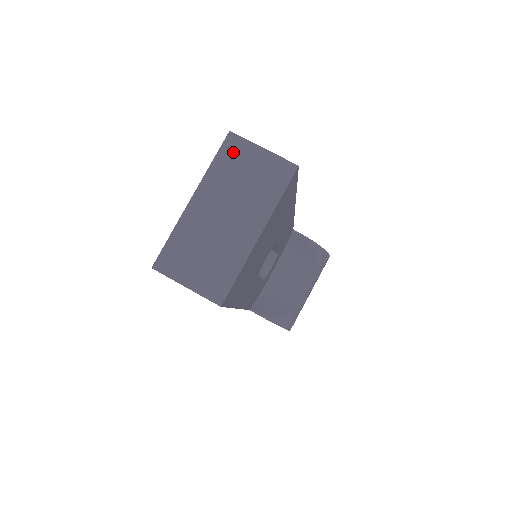
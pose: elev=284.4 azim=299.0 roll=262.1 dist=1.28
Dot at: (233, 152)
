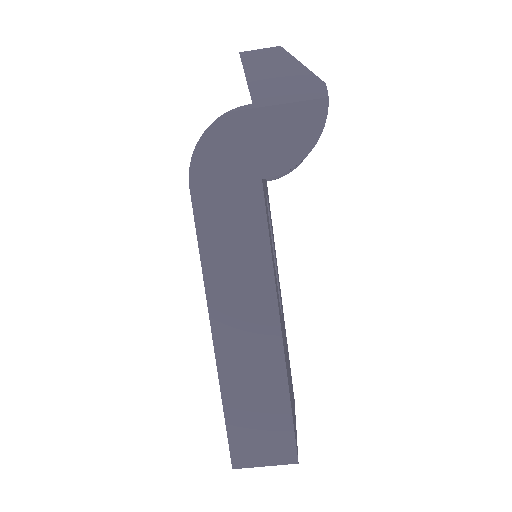
Dot at: occluded
